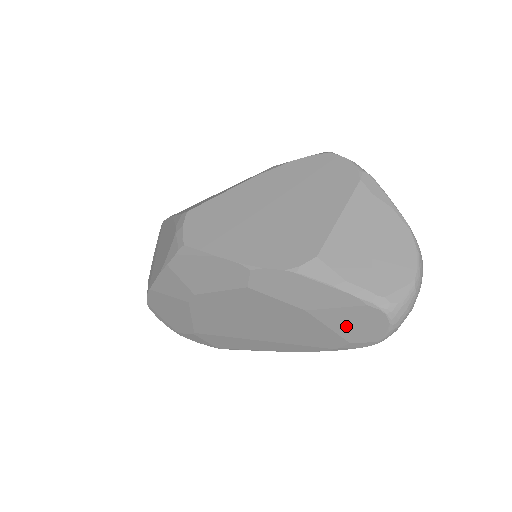
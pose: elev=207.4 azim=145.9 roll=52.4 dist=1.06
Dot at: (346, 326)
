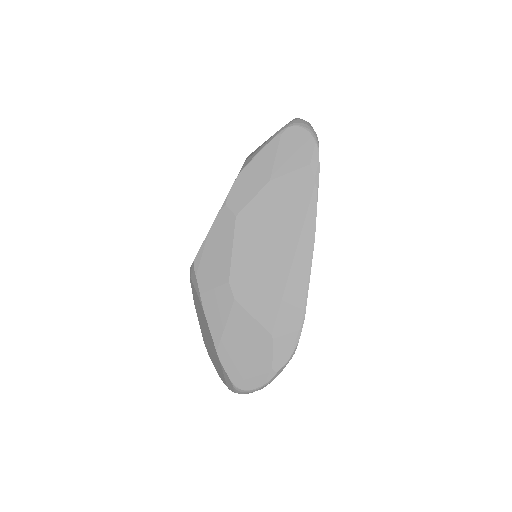
Dot at: (294, 158)
